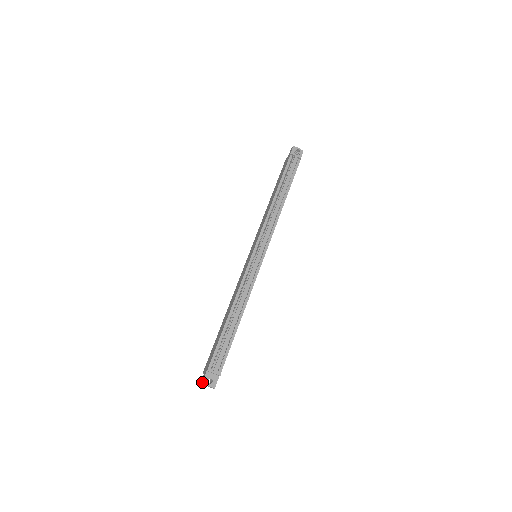
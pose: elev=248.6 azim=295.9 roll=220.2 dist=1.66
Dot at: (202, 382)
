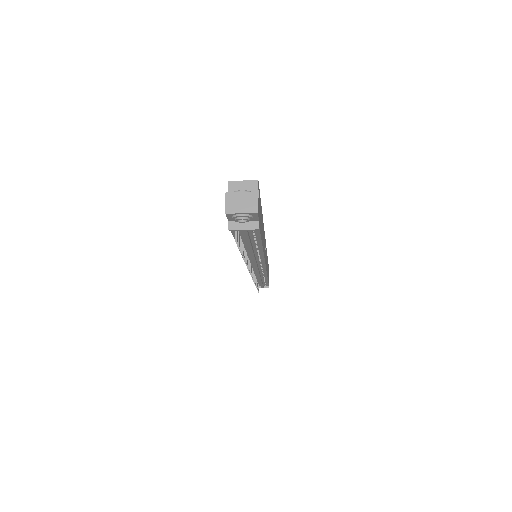
Dot at: occluded
